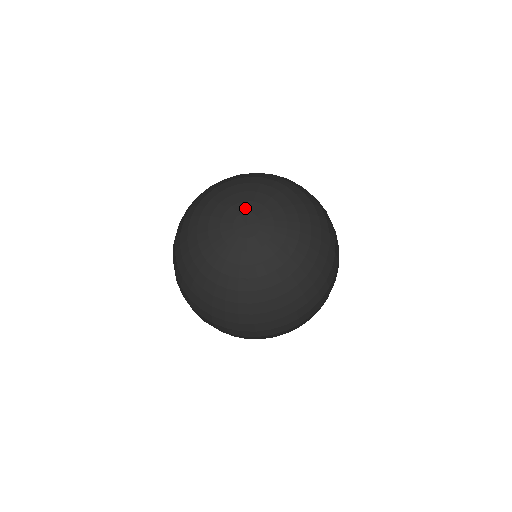
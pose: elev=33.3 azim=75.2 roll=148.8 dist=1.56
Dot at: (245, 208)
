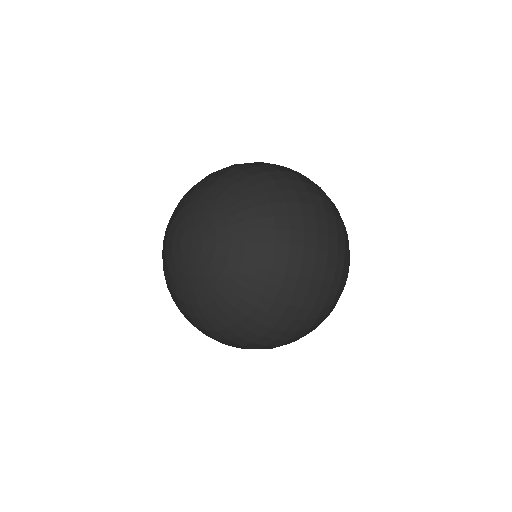
Dot at: (195, 222)
